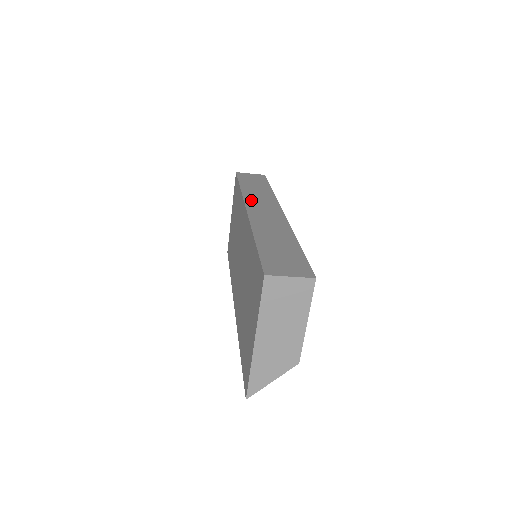
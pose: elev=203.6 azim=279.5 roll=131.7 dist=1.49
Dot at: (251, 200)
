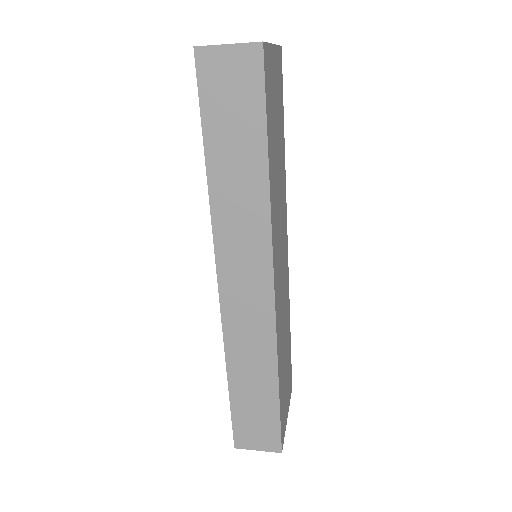
Dot at: (226, 247)
